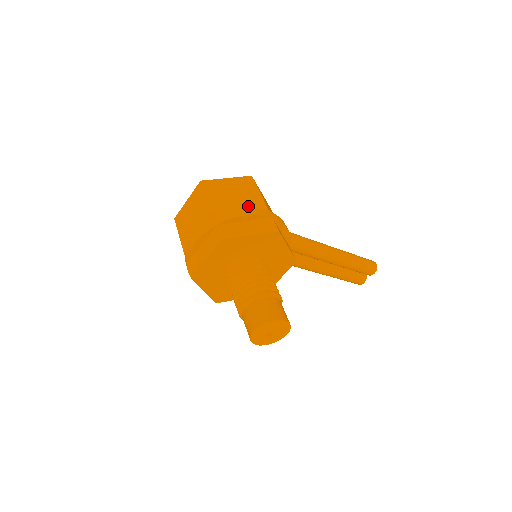
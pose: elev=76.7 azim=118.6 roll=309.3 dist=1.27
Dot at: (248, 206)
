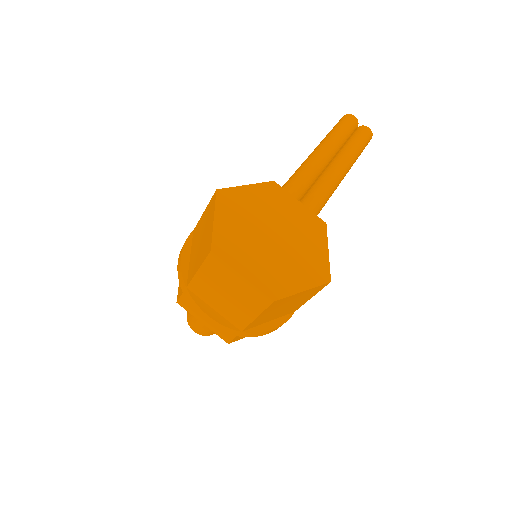
Dot at: (284, 313)
